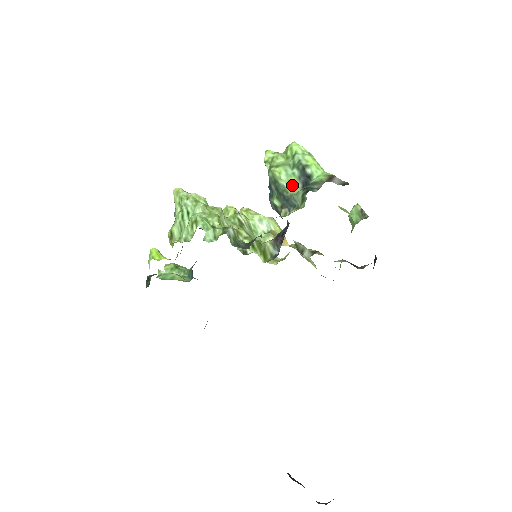
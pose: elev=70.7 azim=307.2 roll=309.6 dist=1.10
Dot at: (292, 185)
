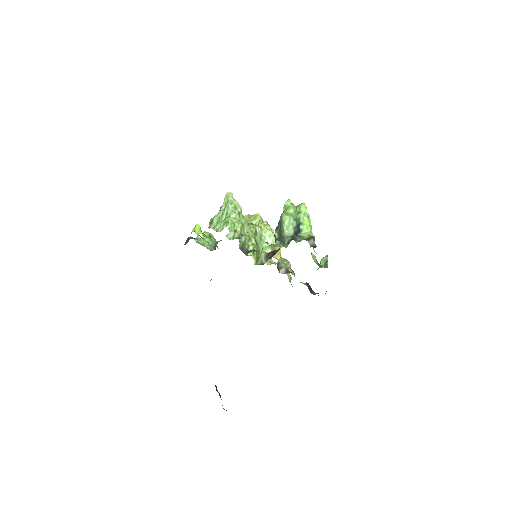
Dot at: (289, 230)
